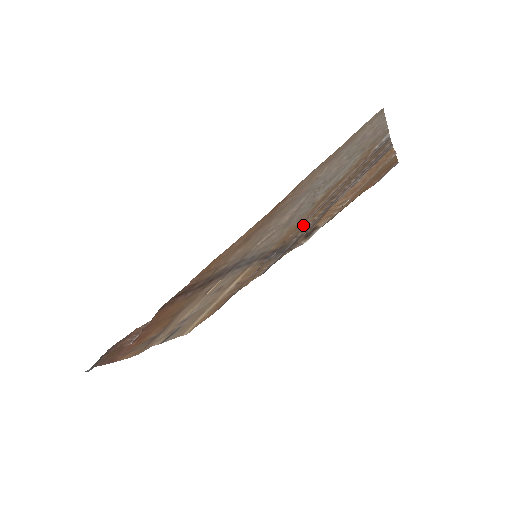
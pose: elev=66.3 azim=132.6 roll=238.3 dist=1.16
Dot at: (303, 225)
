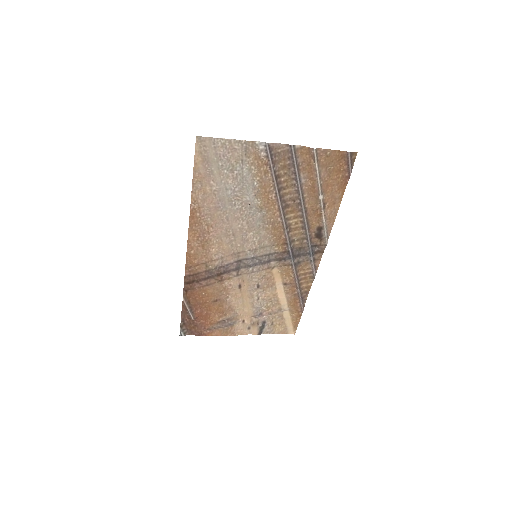
Dot at: (293, 227)
